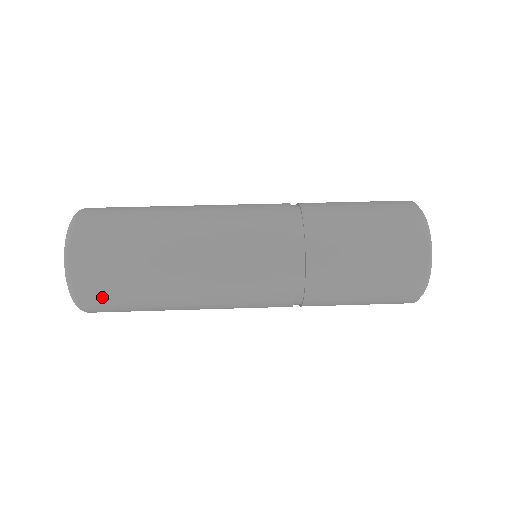
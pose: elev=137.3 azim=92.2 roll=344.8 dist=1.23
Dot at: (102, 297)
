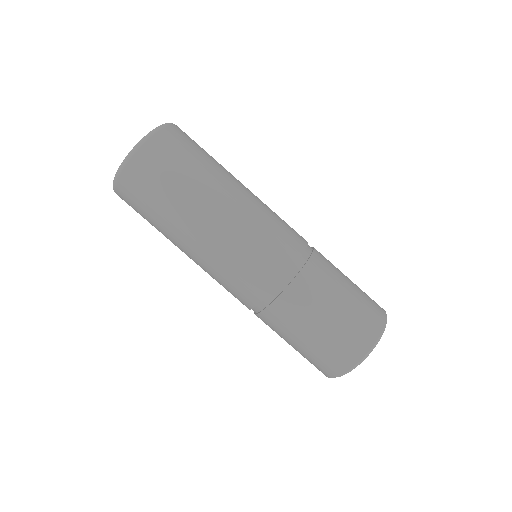
Dot at: occluded
